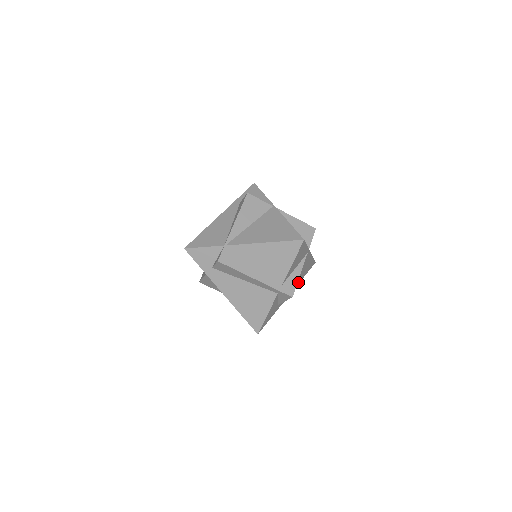
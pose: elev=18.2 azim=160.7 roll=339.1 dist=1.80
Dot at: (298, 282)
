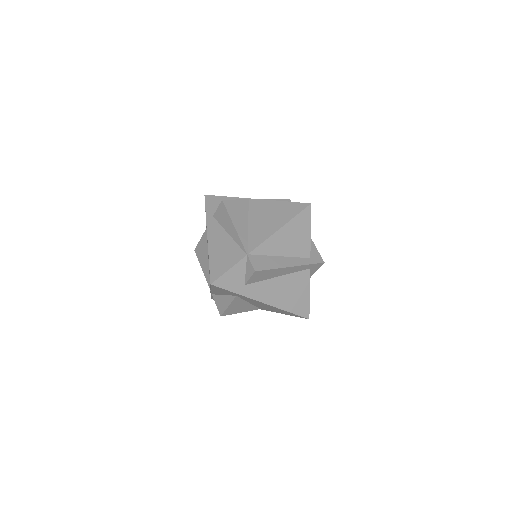
Dot at: occluded
